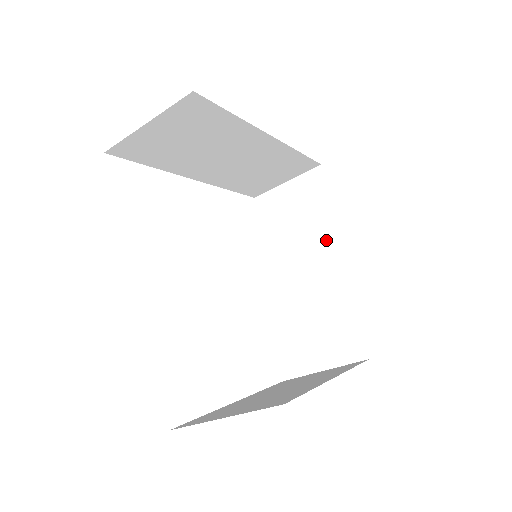
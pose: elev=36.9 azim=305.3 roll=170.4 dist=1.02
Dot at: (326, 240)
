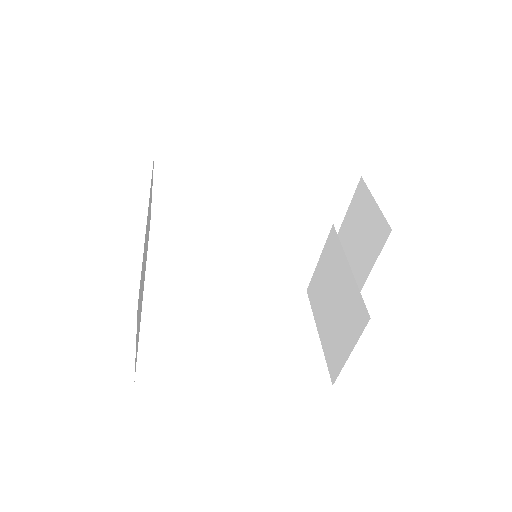
Dot at: (378, 238)
